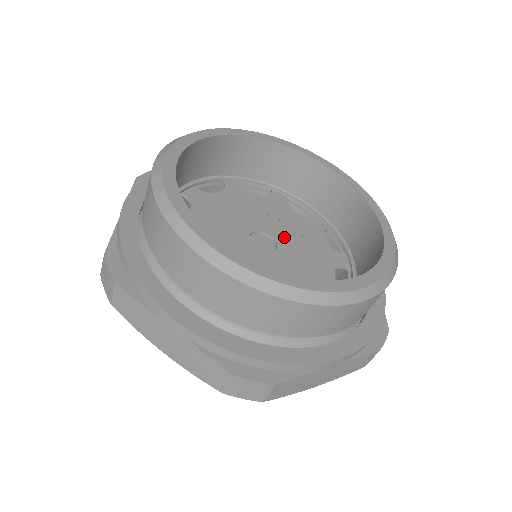
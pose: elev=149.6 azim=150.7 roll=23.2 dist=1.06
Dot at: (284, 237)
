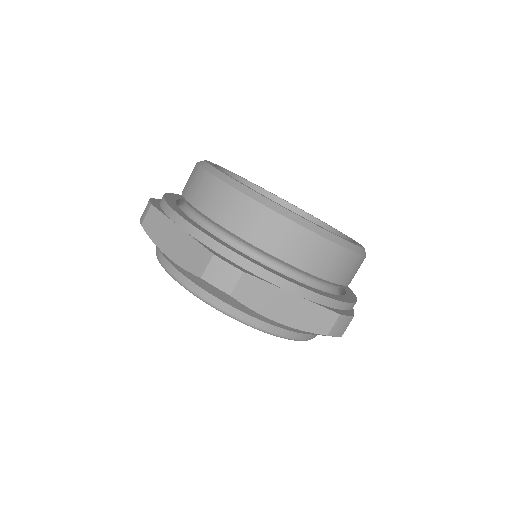
Dot at: occluded
